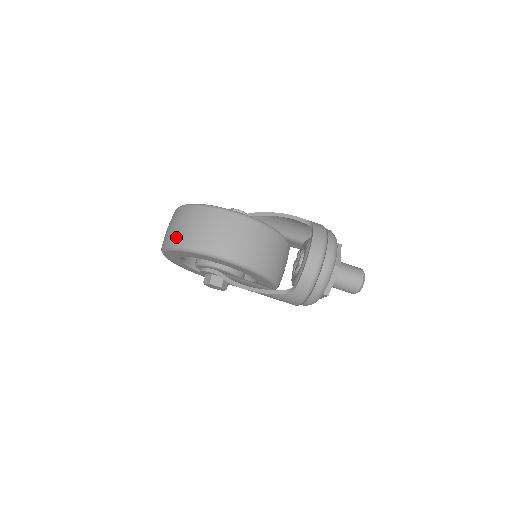
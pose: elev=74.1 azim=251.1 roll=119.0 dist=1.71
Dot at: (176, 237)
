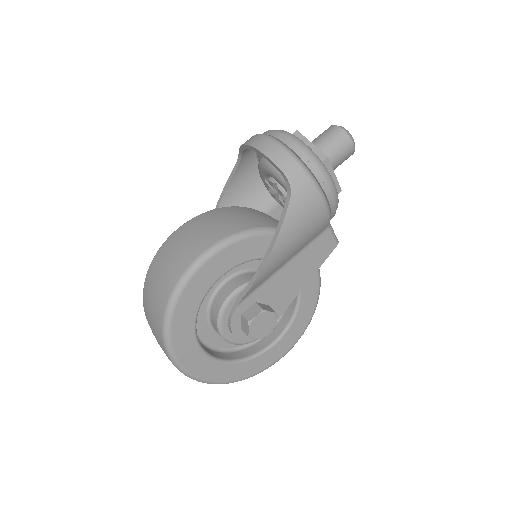
Dot at: (157, 318)
